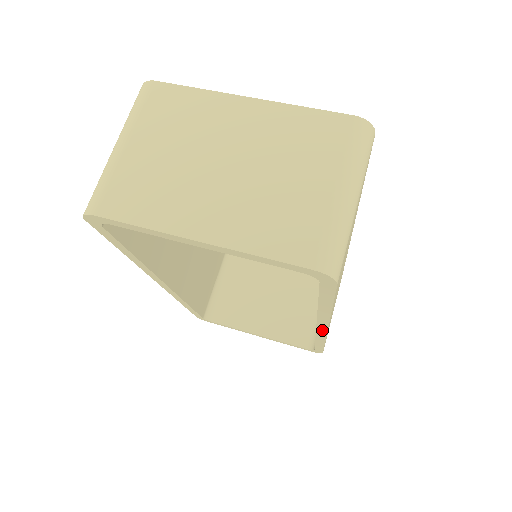
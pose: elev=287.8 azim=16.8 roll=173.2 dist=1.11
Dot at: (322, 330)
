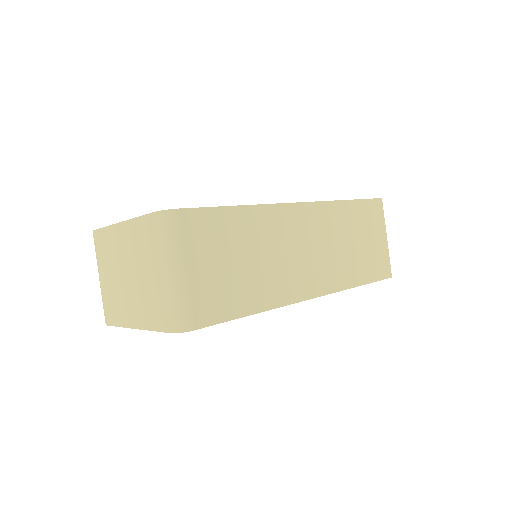
Dot at: (312, 298)
